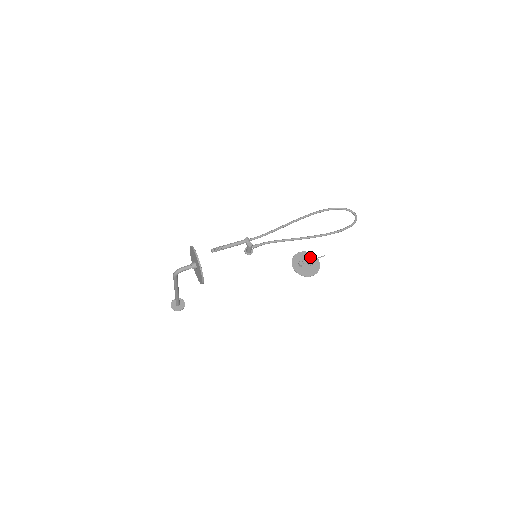
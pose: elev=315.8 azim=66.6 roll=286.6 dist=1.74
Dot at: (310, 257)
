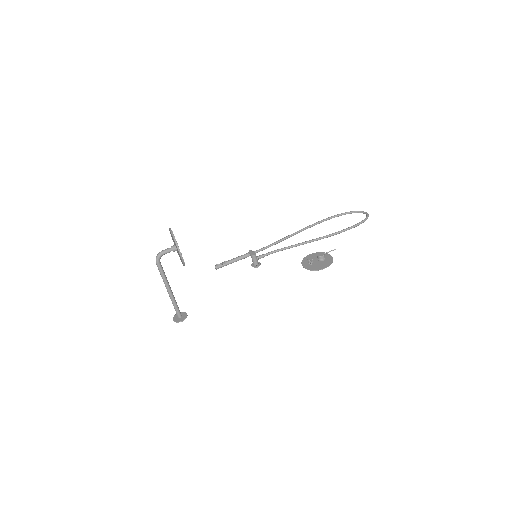
Dot at: (319, 253)
